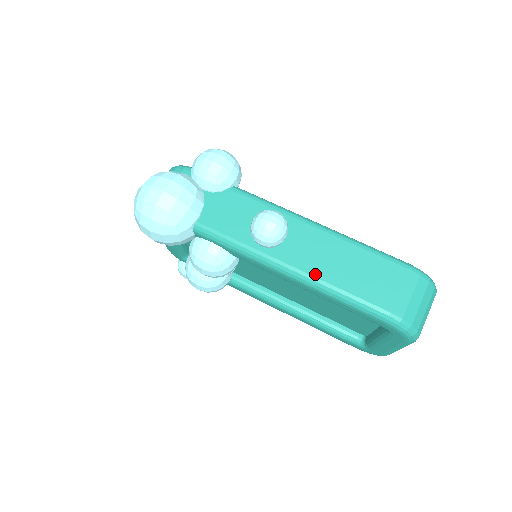
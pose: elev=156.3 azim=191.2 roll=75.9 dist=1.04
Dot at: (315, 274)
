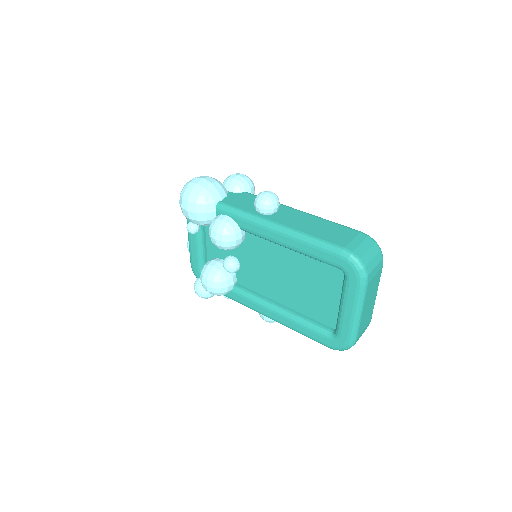
Dot at: (294, 228)
